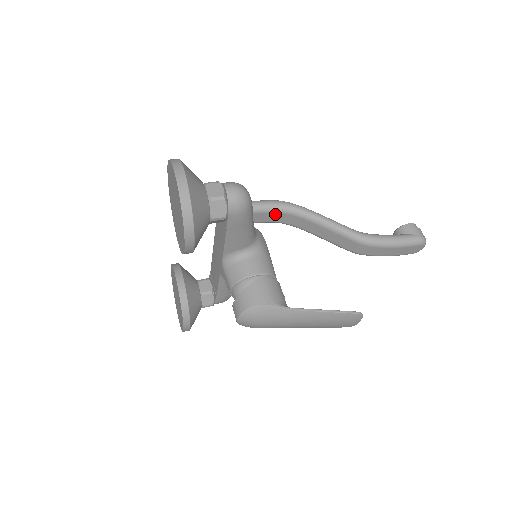
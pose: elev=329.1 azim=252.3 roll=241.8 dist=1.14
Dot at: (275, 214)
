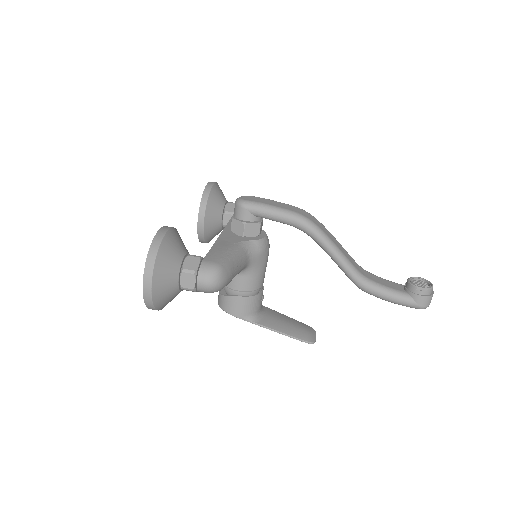
Dot at: occluded
